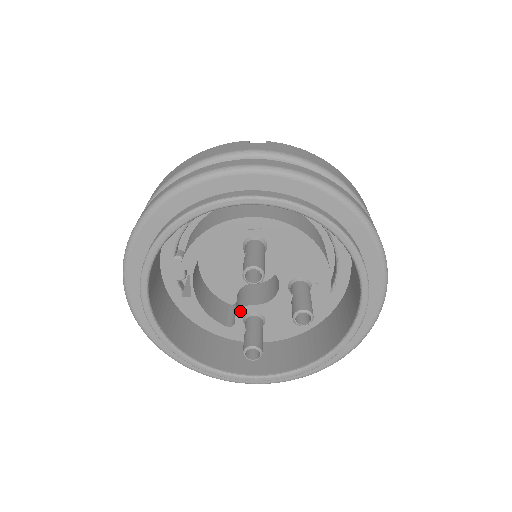
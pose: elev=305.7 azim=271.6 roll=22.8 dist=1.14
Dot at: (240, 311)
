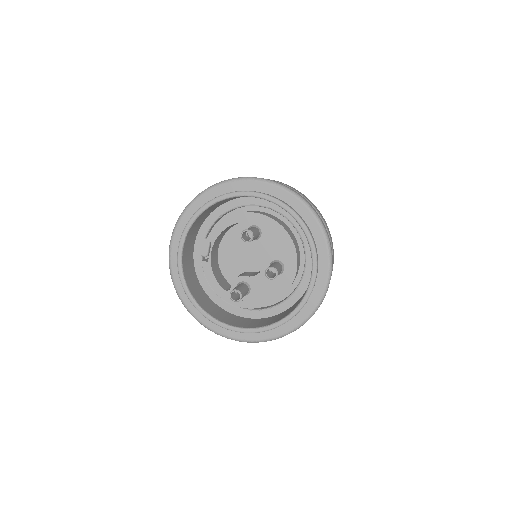
Dot at: (236, 279)
